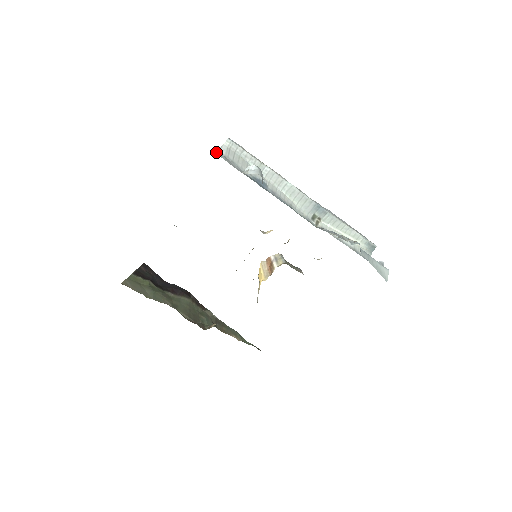
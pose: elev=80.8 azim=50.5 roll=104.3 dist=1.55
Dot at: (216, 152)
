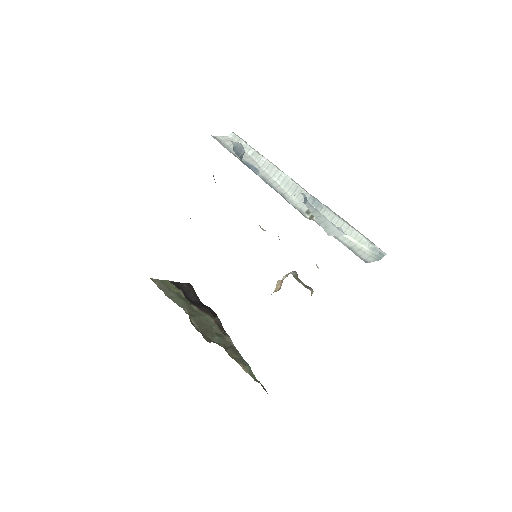
Dot at: (213, 136)
